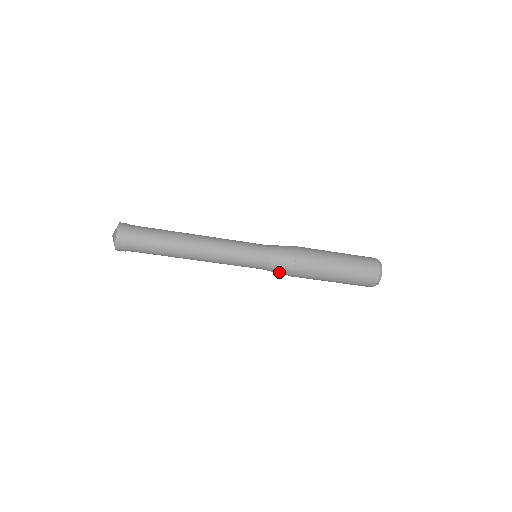
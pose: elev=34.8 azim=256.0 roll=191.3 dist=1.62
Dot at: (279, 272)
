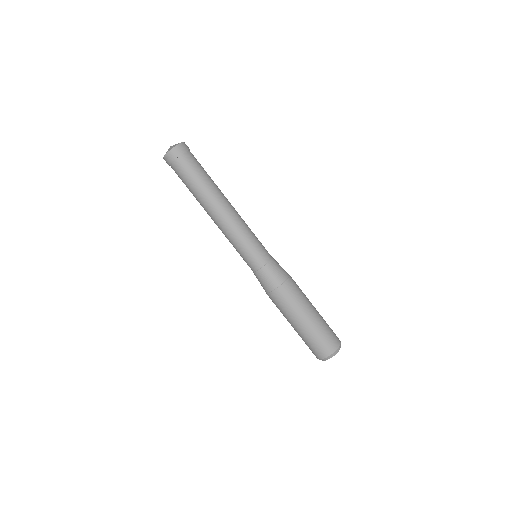
Dot at: (273, 276)
